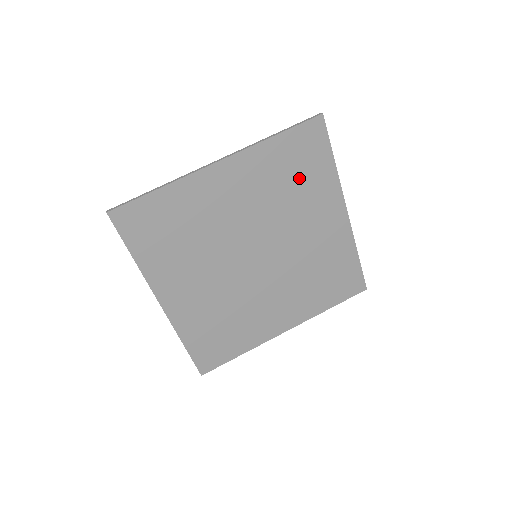
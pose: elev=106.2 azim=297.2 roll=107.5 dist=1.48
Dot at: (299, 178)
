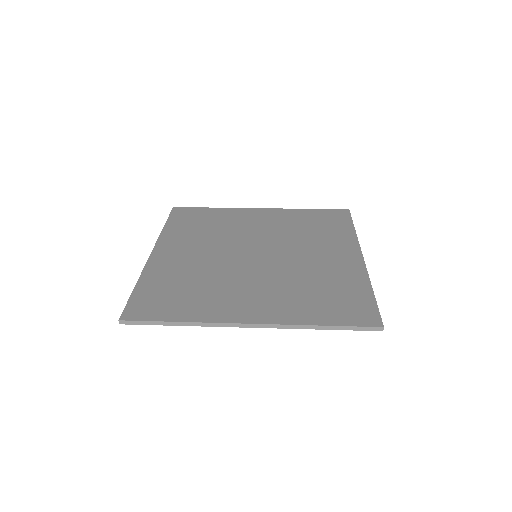
Dot at: (319, 228)
